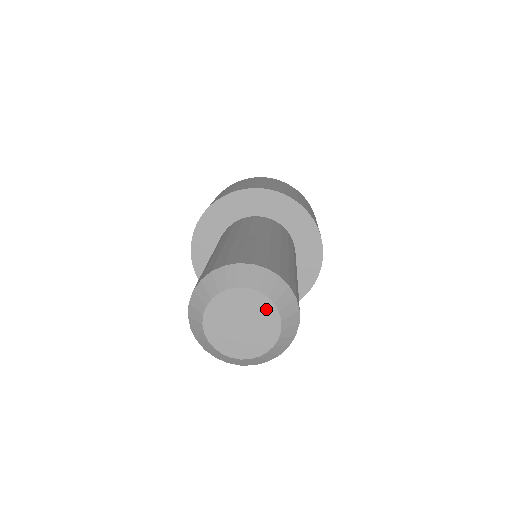
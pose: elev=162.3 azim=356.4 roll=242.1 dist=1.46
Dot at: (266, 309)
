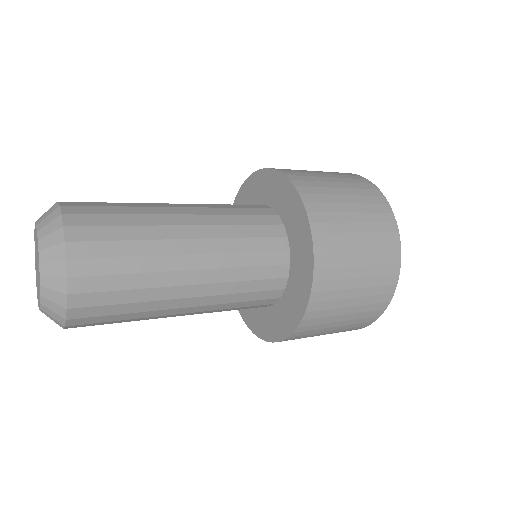
Dot at: (39, 281)
